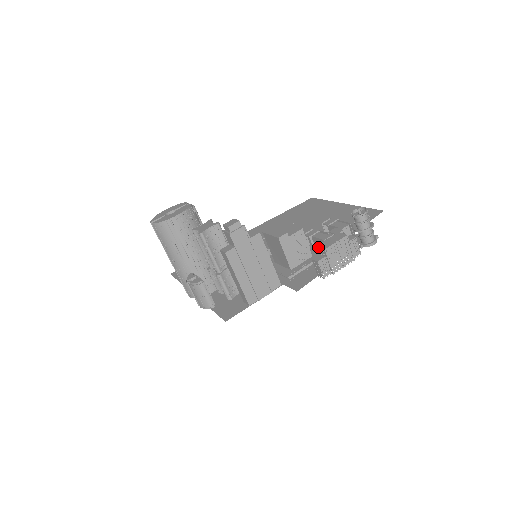
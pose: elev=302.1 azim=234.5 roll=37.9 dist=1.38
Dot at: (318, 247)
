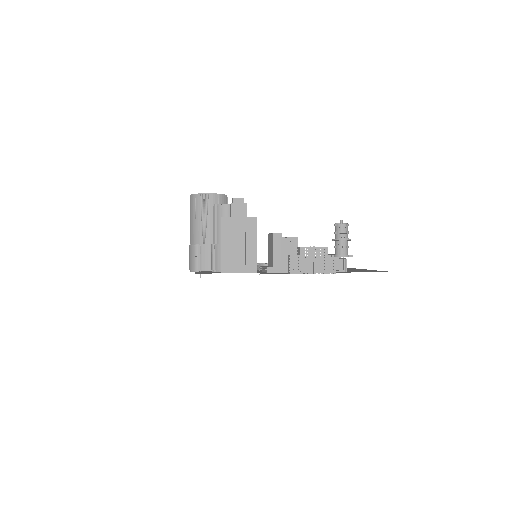
Dot at: occluded
